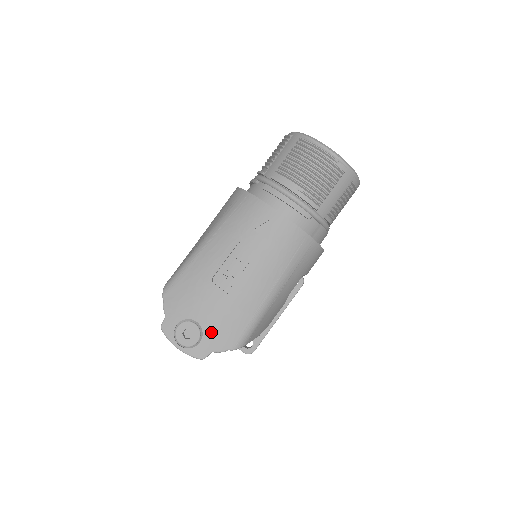
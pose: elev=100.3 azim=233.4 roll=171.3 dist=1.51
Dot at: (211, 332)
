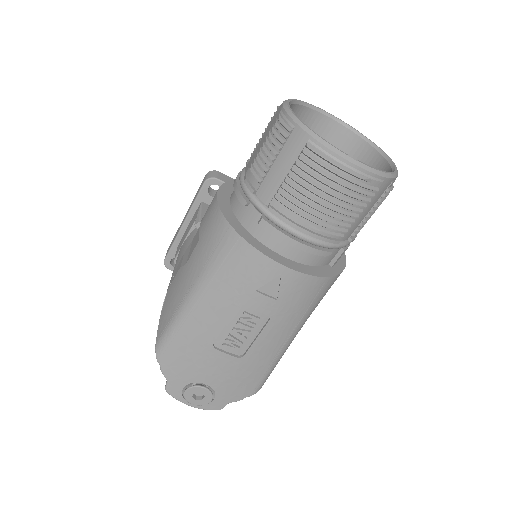
Dot at: (224, 390)
